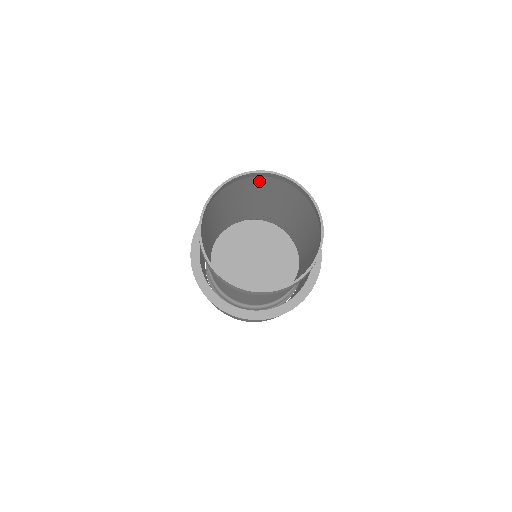
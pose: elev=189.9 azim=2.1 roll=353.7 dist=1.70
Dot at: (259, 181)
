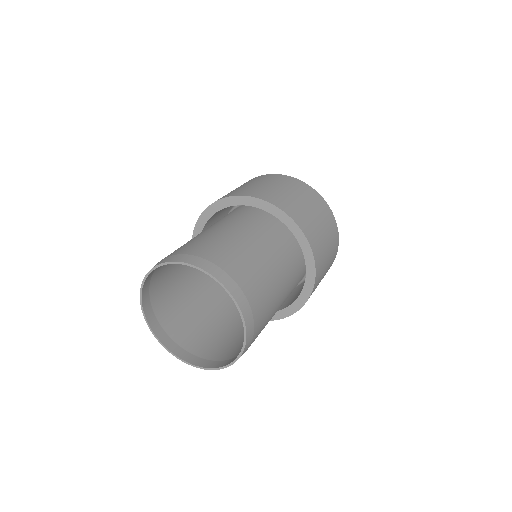
Dot at: (249, 285)
